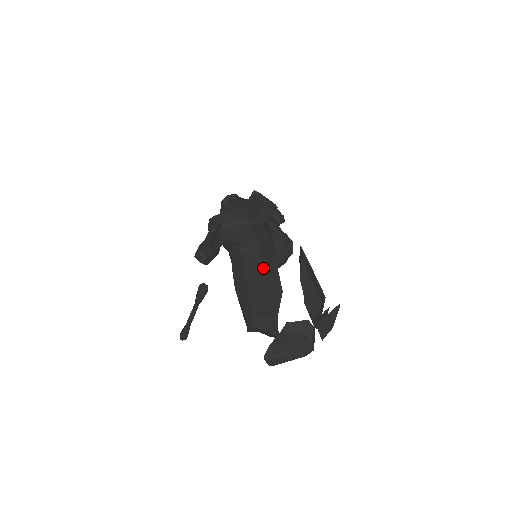
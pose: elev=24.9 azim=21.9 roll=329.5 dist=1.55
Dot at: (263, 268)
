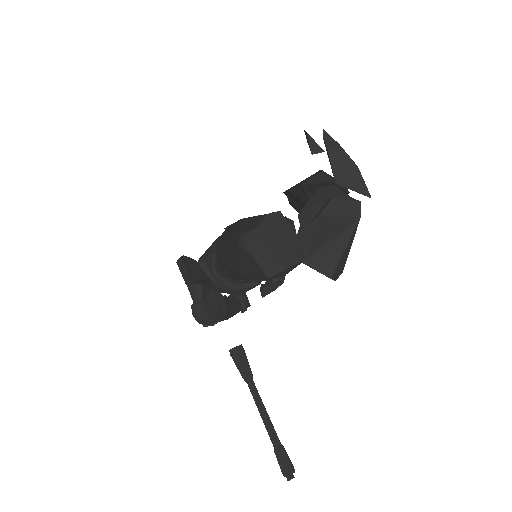
Dot at: (239, 220)
